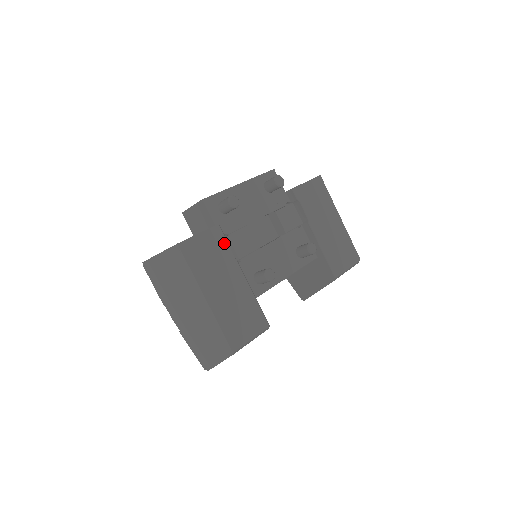
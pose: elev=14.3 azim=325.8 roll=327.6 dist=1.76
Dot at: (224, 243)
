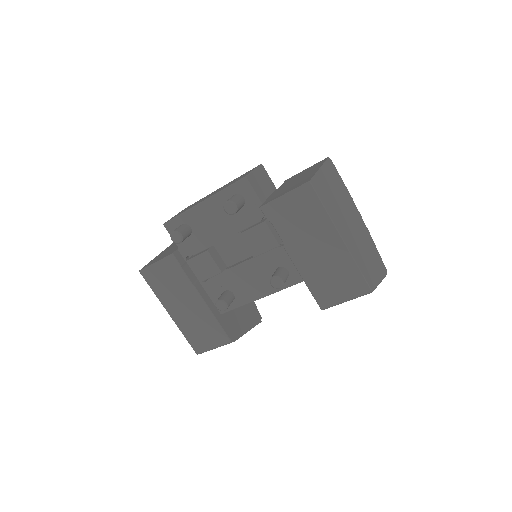
Dot at: (179, 271)
